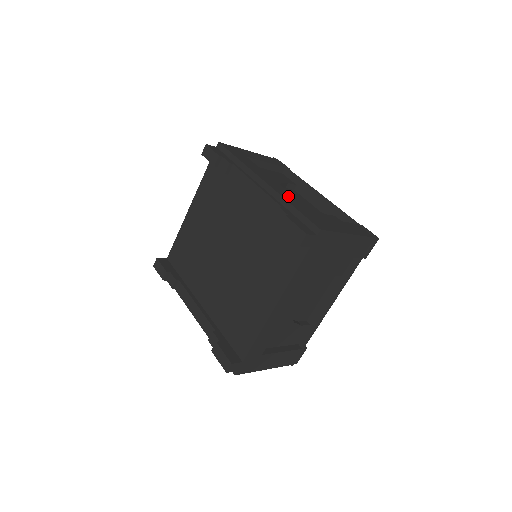
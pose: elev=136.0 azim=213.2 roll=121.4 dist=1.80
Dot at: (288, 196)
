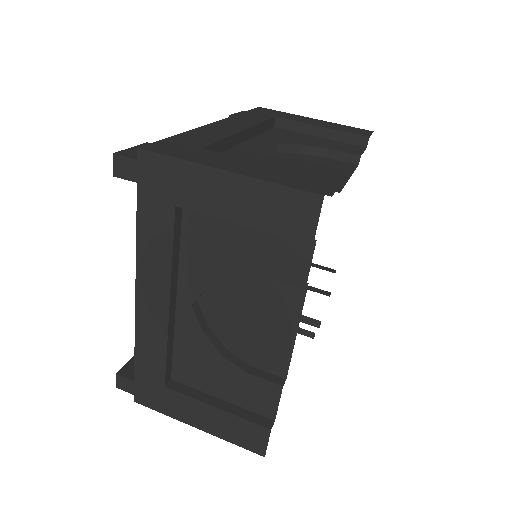
Dot at: (212, 132)
